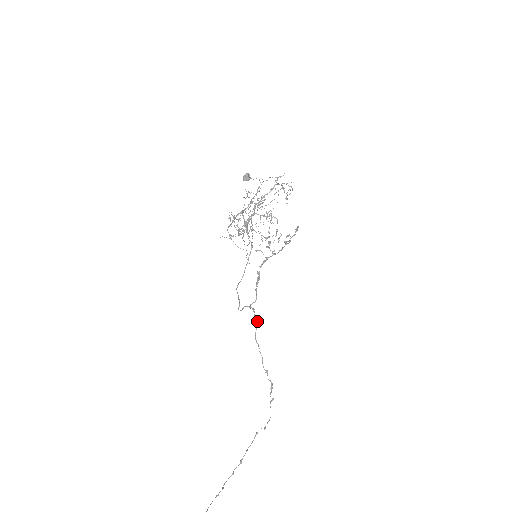
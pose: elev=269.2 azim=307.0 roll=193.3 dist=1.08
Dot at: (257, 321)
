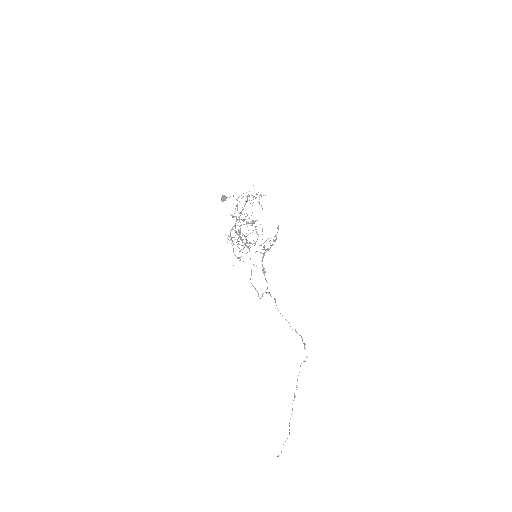
Dot at: (275, 300)
